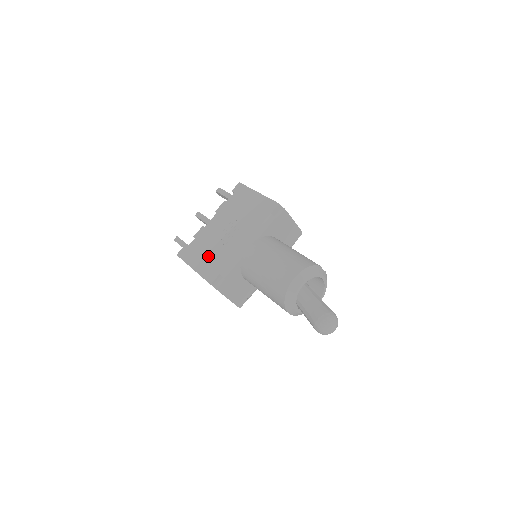
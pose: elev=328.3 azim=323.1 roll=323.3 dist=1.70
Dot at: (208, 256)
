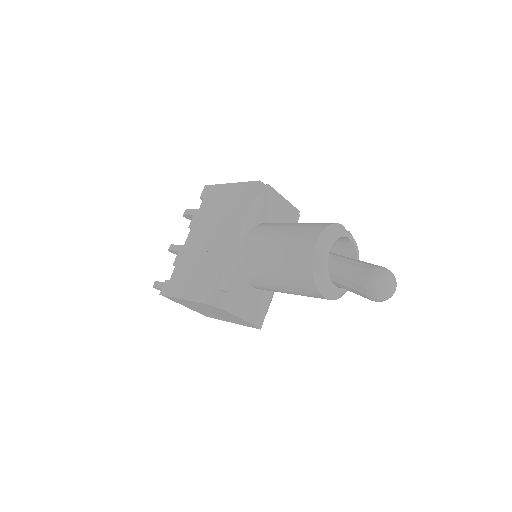
Dot at: (197, 276)
